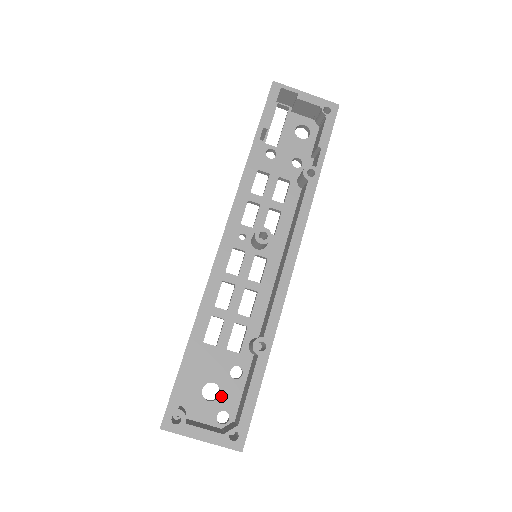
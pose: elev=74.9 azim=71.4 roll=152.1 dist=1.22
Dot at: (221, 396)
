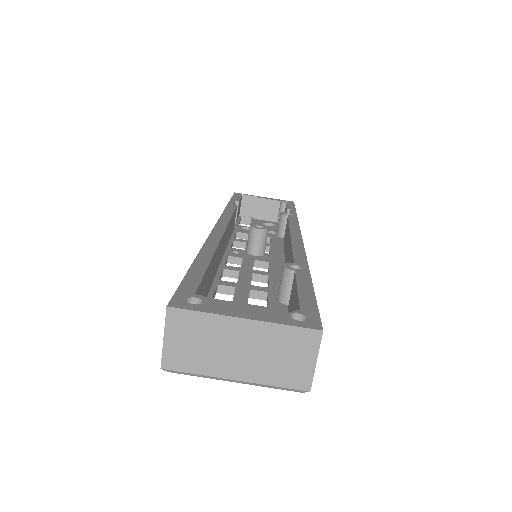
Dot at: occluded
